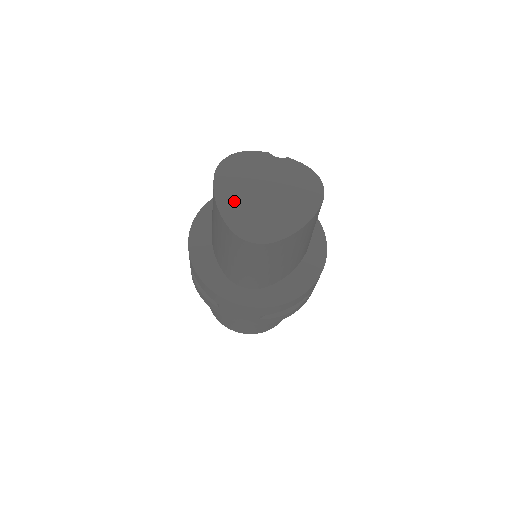
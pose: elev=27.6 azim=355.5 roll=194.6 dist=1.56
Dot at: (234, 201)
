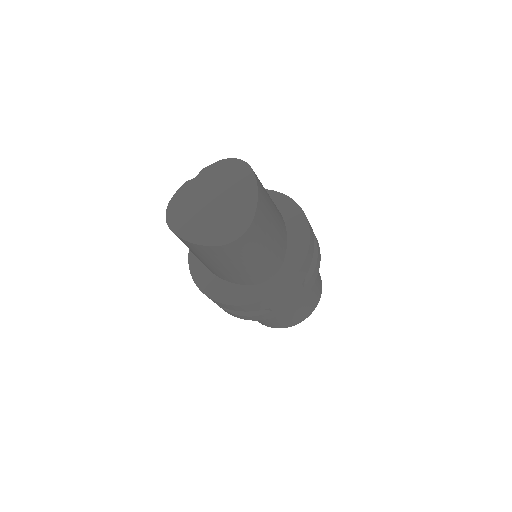
Dot at: (200, 229)
